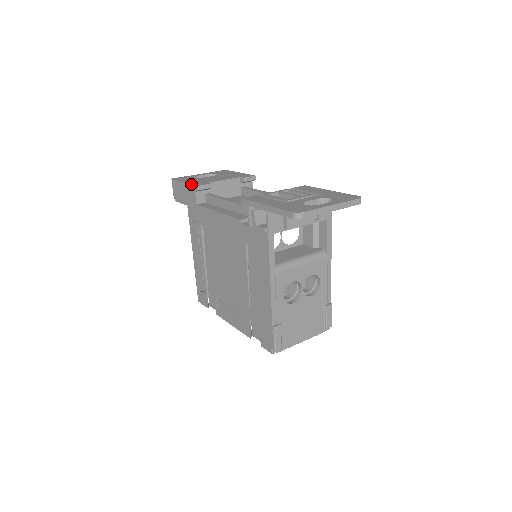
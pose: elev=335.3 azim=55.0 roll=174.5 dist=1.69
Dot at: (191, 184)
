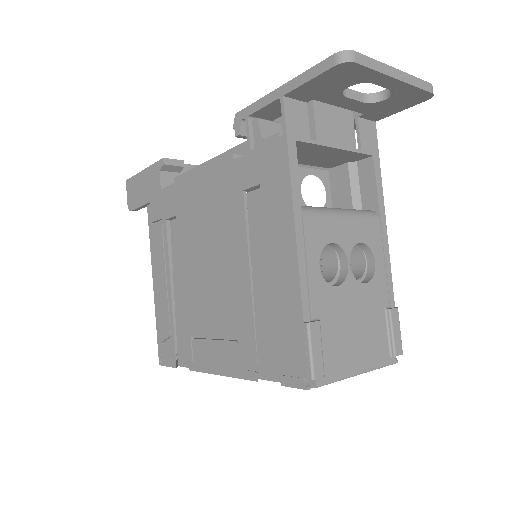
Dot at: occluded
